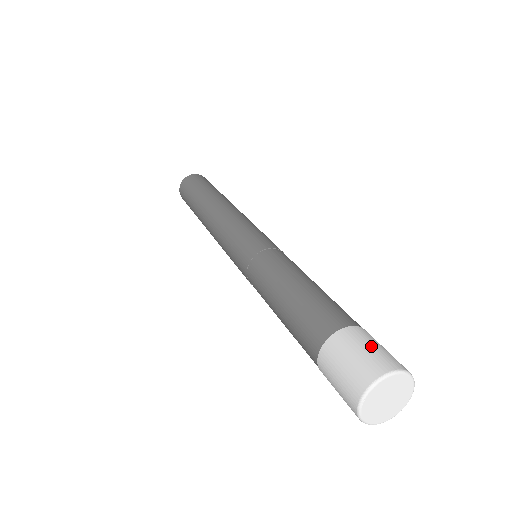
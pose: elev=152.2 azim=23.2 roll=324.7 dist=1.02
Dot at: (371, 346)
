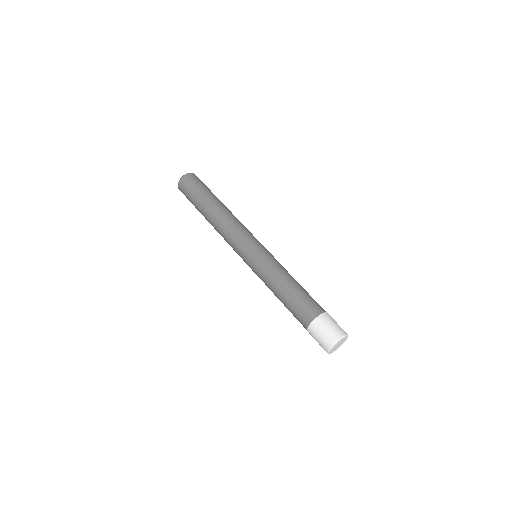
Dot at: occluded
